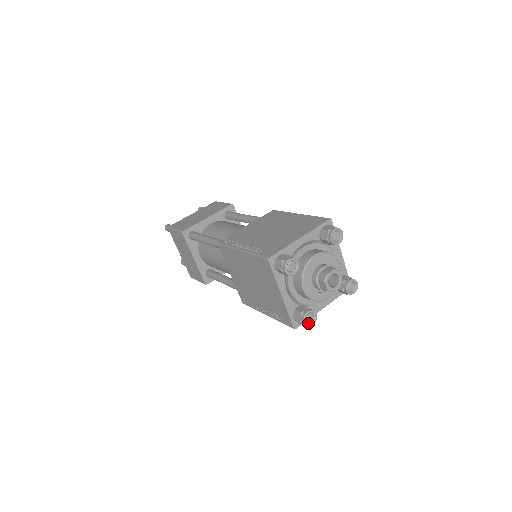
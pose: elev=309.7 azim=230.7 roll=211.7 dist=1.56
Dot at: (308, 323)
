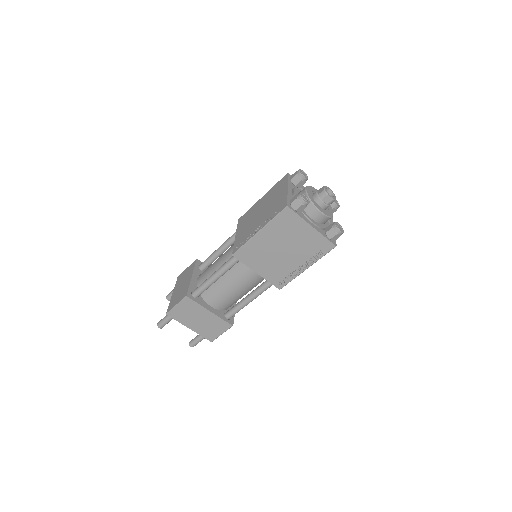
Dot at: (341, 231)
